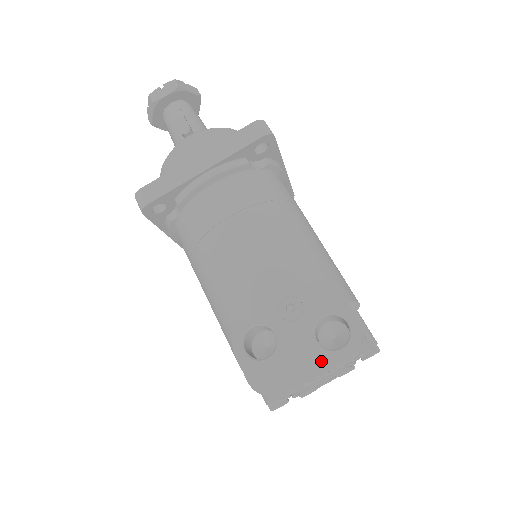
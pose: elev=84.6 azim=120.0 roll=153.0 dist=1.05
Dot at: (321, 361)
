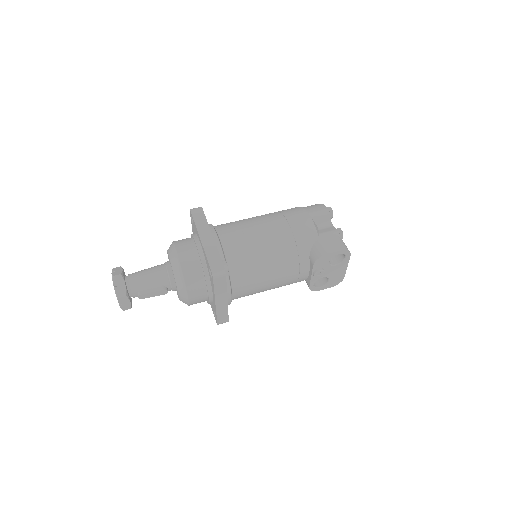
Dot at: (344, 265)
